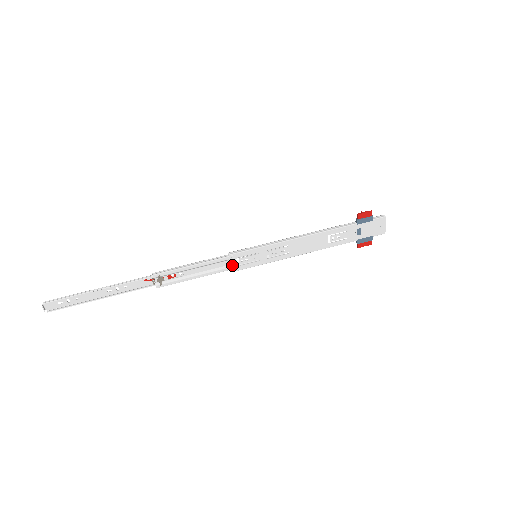
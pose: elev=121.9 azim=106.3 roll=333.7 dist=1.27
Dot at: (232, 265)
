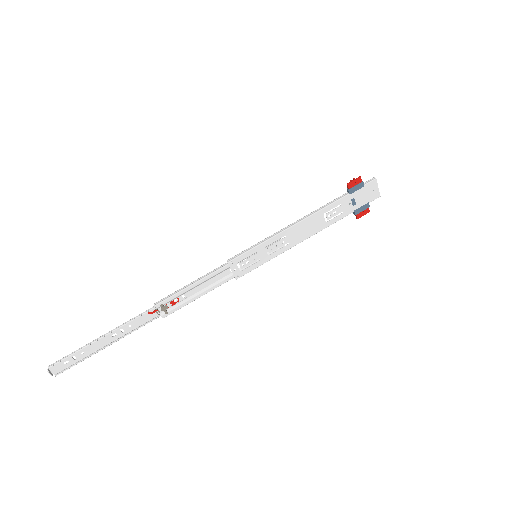
Dot at: (234, 272)
